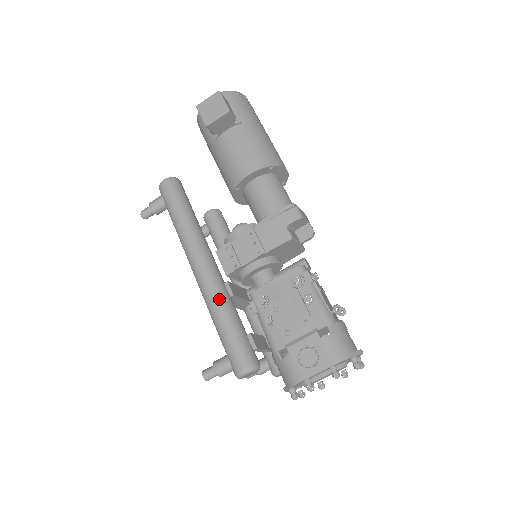
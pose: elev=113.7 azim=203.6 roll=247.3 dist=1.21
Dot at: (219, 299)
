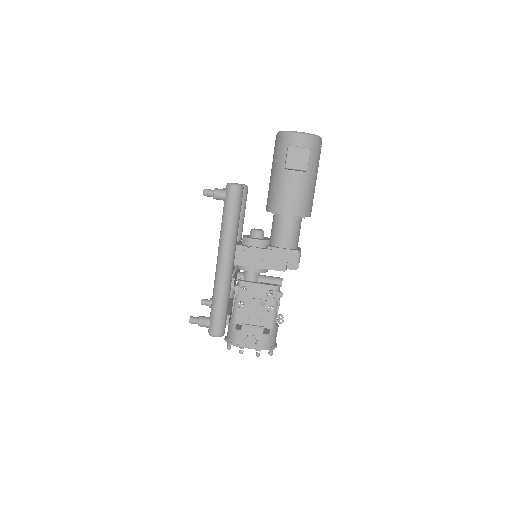
Dot at: (225, 289)
